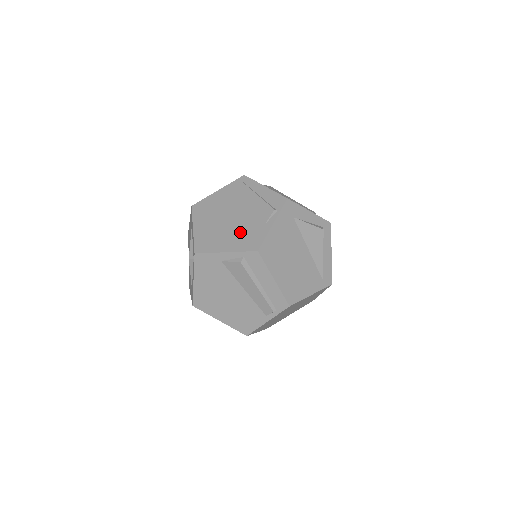
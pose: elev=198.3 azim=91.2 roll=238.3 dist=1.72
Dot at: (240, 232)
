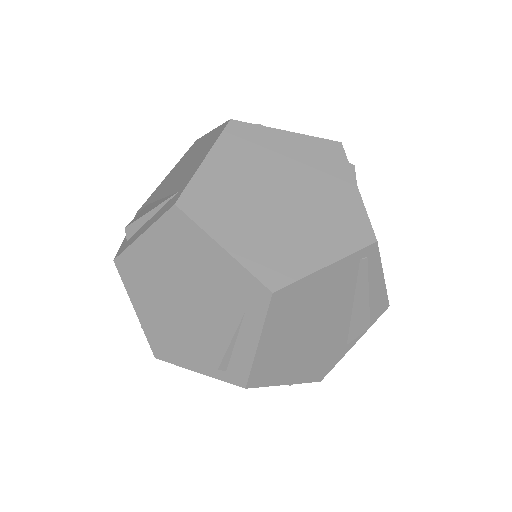
Dot at: (317, 355)
